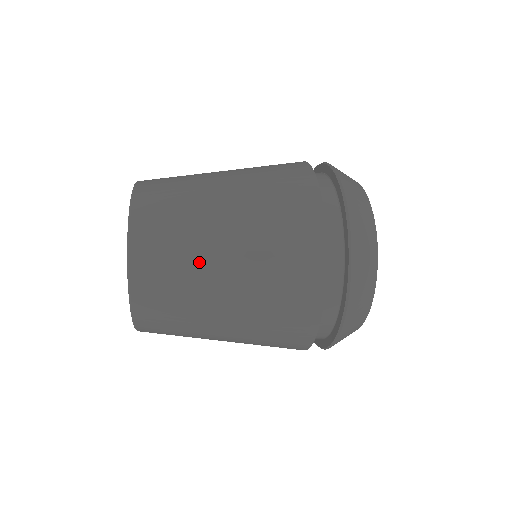
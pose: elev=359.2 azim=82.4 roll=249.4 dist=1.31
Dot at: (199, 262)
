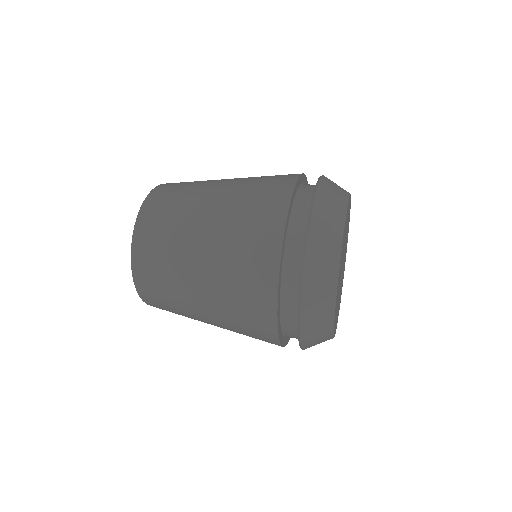
Dot at: occluded
